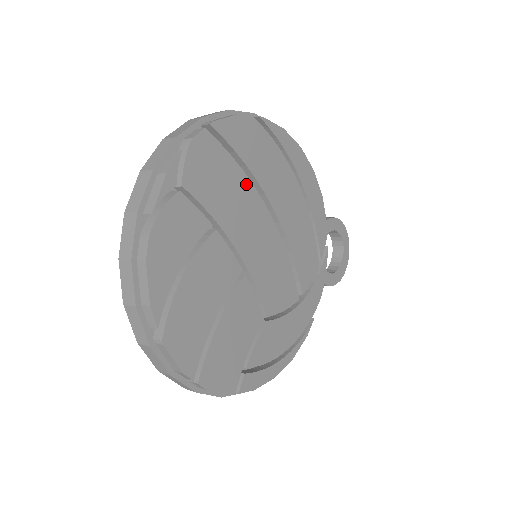
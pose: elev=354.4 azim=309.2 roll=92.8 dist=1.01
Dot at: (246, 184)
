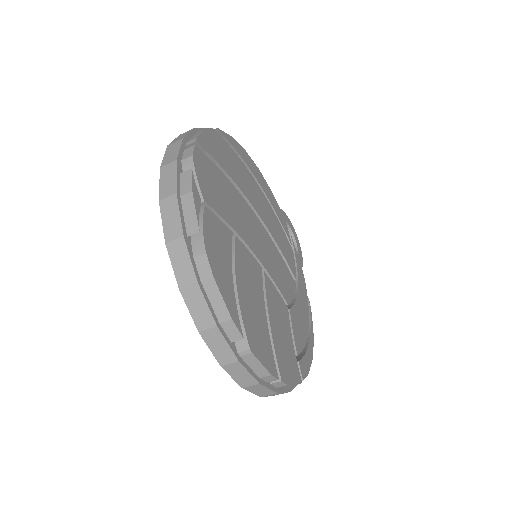
Dot at: (233, 190)
